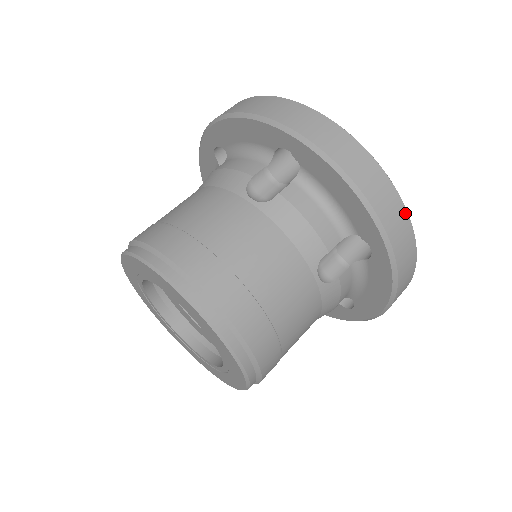
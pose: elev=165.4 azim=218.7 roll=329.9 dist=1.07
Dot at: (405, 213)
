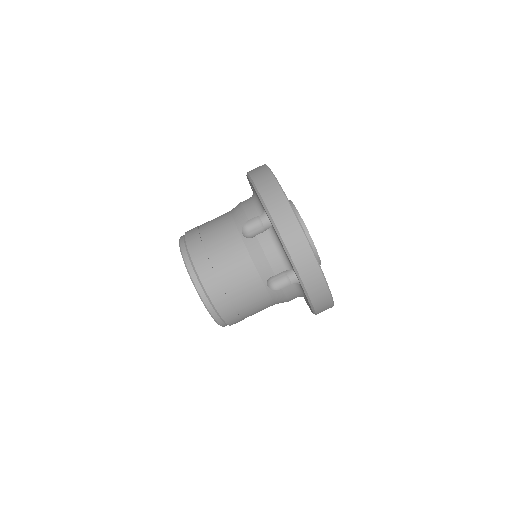
Dot at: (318, 270)
